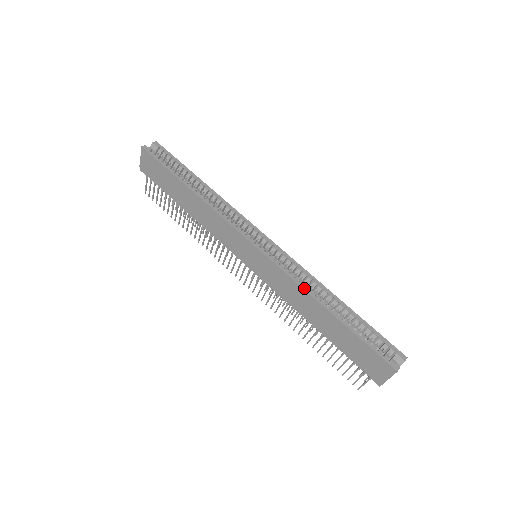
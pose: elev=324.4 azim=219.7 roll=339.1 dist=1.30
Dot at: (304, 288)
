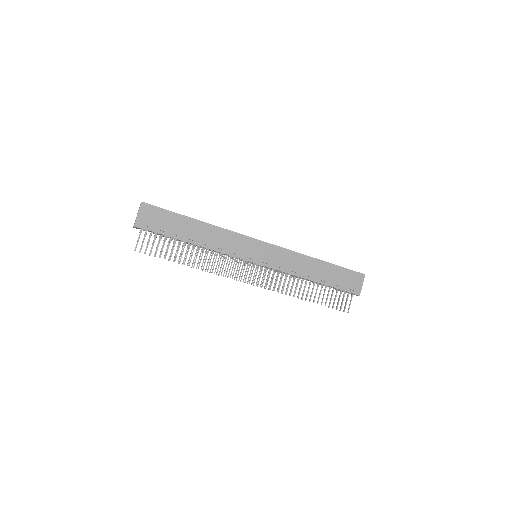
Dot at: (301, 254)
